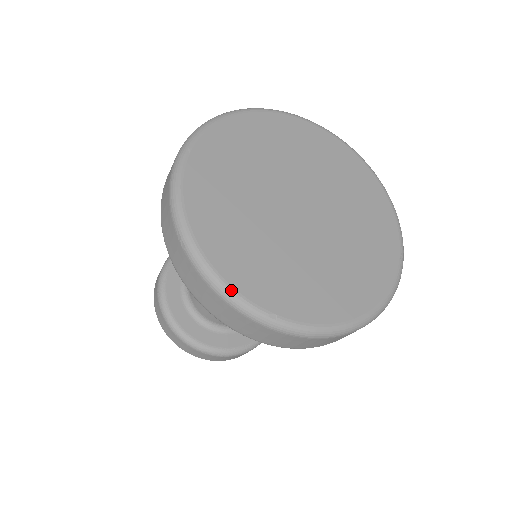
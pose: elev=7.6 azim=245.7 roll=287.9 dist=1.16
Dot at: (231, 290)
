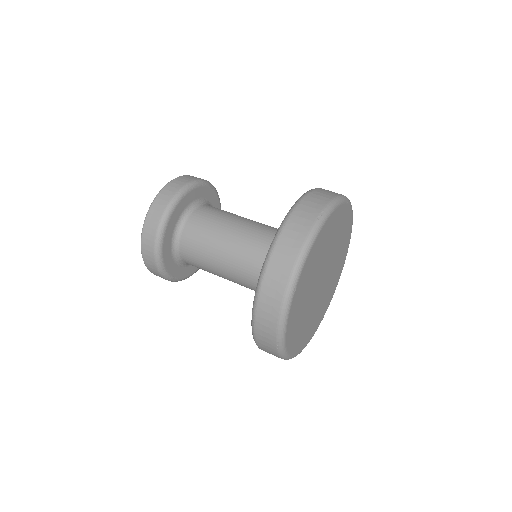
Dot at: (290, 357)
